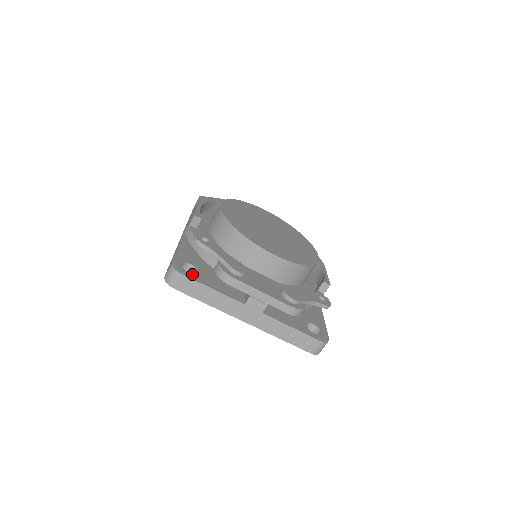
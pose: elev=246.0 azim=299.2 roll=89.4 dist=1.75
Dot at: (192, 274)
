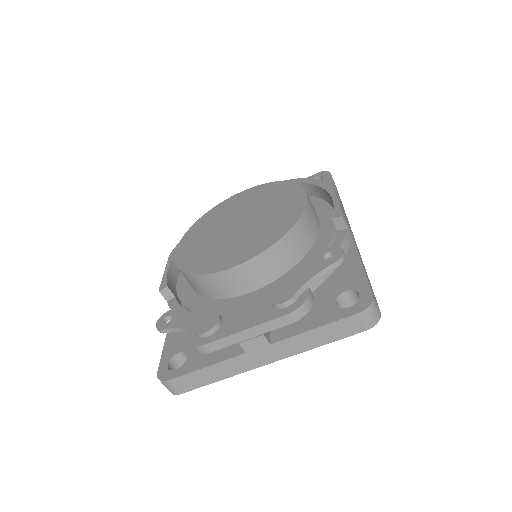
Dot at: (180, 368)
